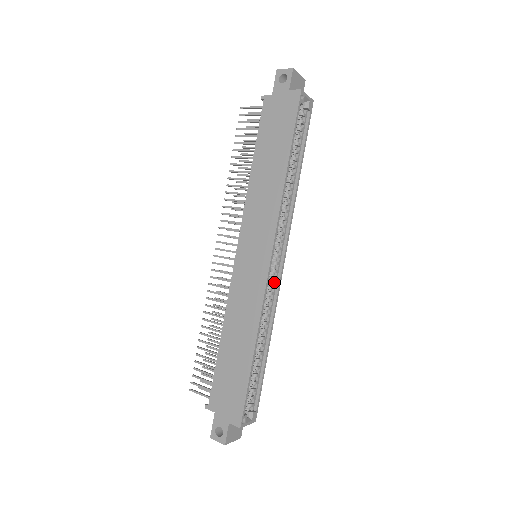
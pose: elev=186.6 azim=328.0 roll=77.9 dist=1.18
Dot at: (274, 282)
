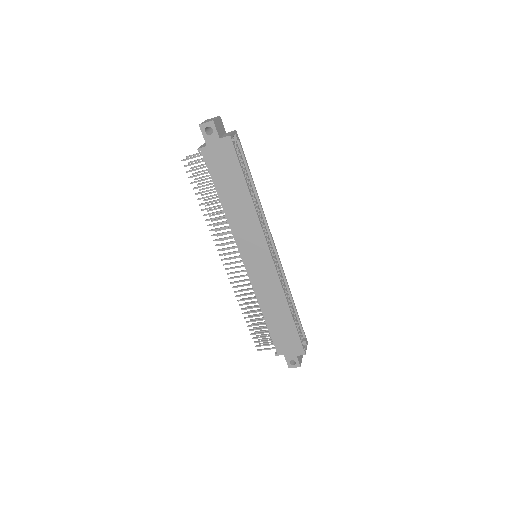
Dot at: (277, 265)
